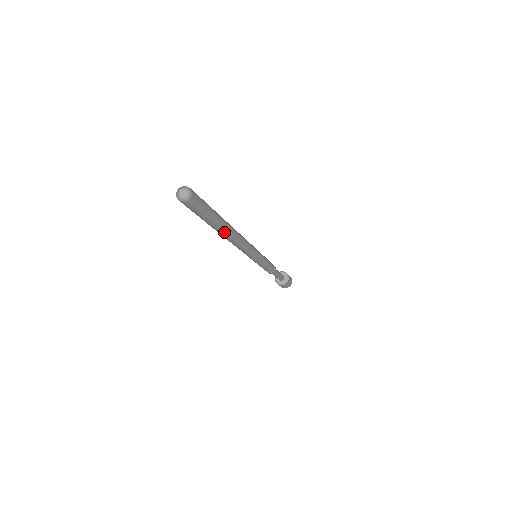
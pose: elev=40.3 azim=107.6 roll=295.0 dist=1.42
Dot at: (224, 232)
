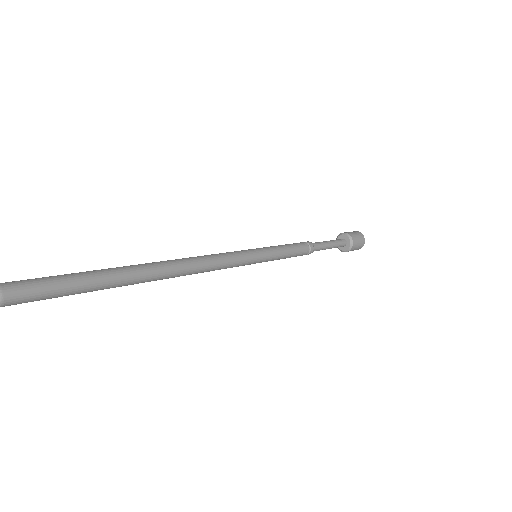
Dot at: (140, 280)
